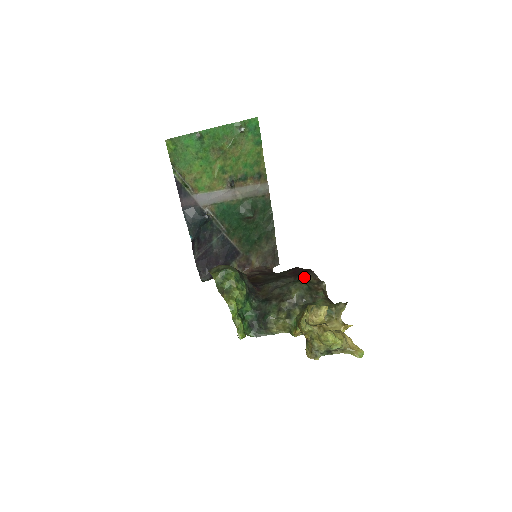
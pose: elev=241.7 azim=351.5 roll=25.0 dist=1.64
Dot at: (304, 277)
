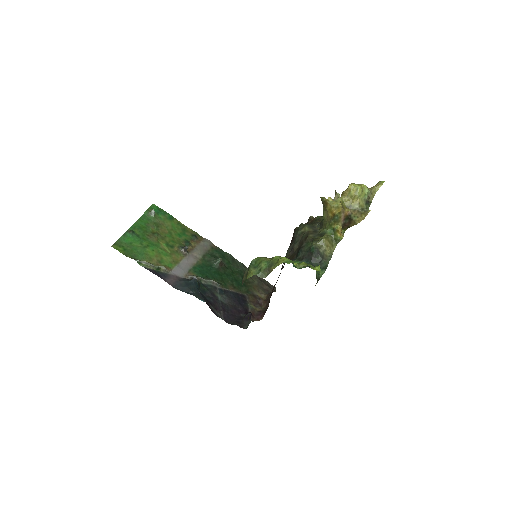
Dot at: (297, 229)
